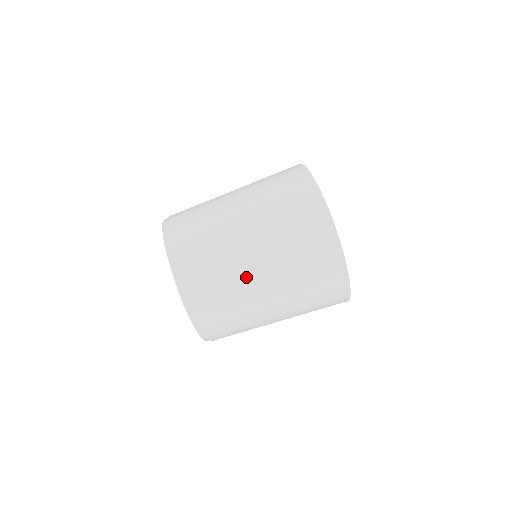
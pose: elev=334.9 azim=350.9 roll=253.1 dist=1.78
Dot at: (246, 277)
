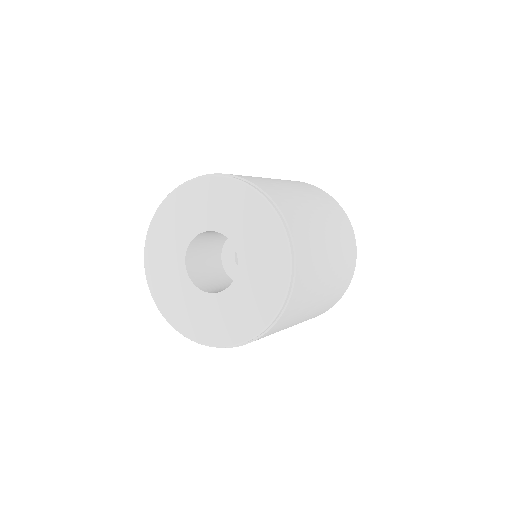
Dot at: (323, 273)
